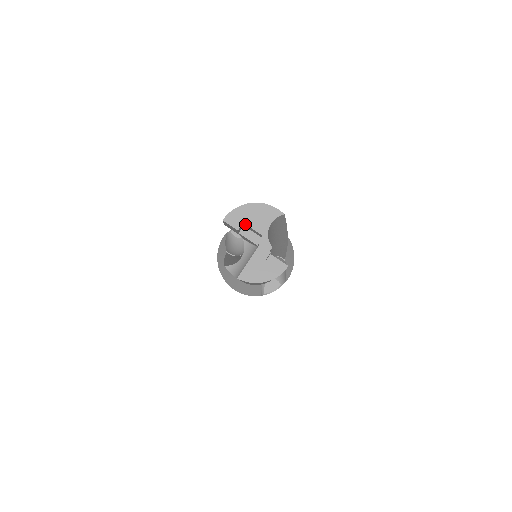
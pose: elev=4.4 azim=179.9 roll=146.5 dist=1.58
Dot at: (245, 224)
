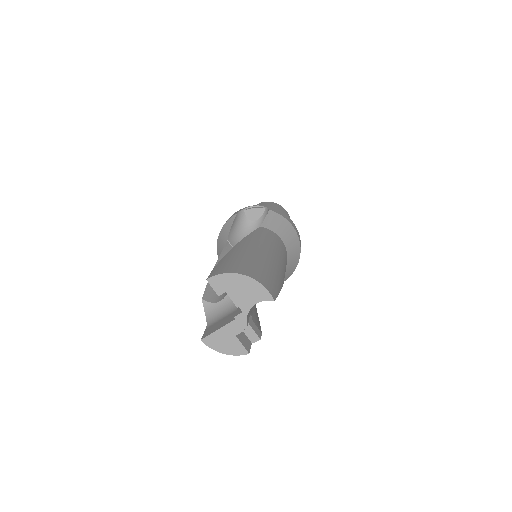
Dot at: (229, 293)
